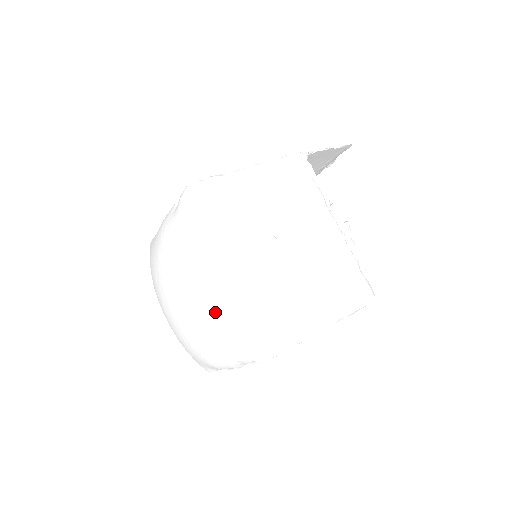
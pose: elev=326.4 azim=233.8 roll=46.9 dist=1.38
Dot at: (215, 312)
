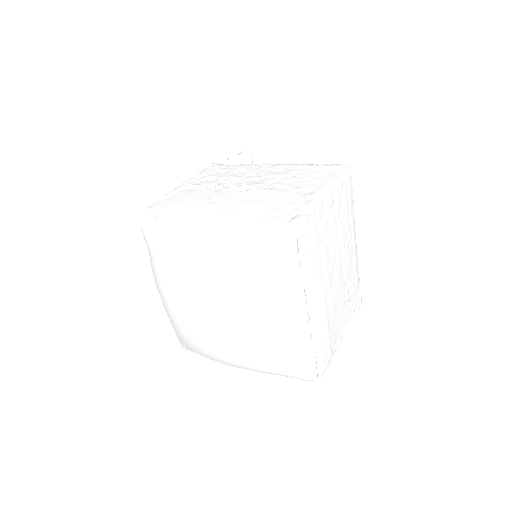
Dot at: (225, 253)
